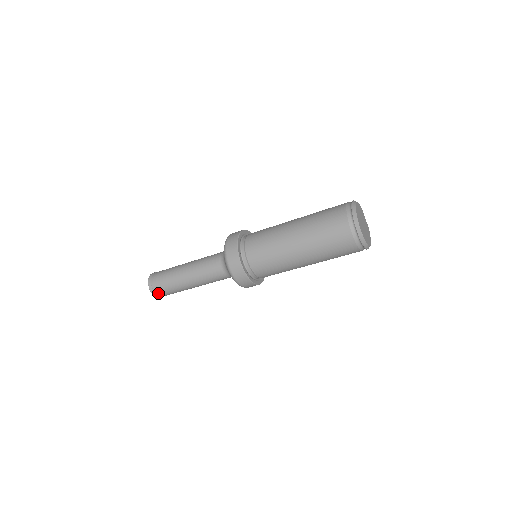
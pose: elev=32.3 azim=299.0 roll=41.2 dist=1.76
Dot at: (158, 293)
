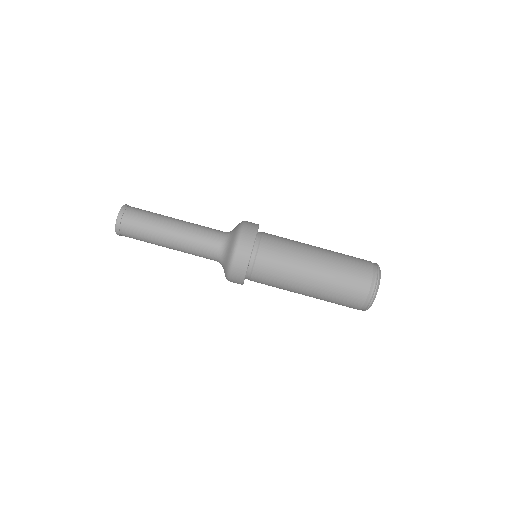
Dot at: (125, 221)
